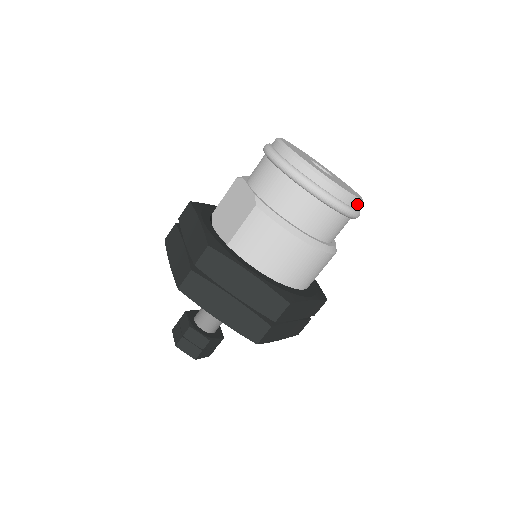
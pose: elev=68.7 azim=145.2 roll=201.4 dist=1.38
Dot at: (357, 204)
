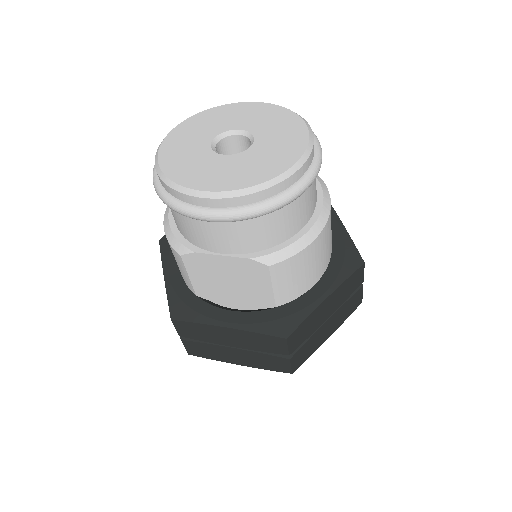
Dot at: occluded
